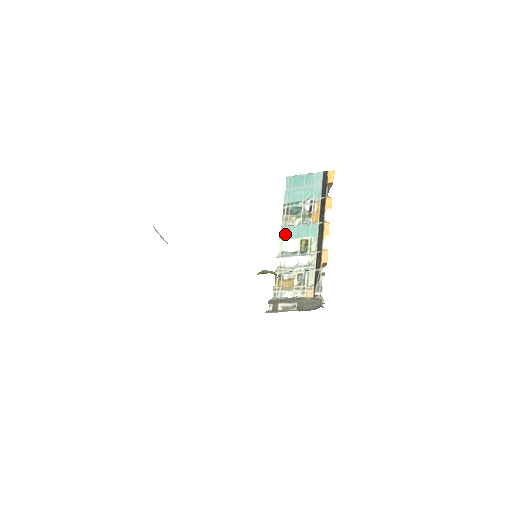
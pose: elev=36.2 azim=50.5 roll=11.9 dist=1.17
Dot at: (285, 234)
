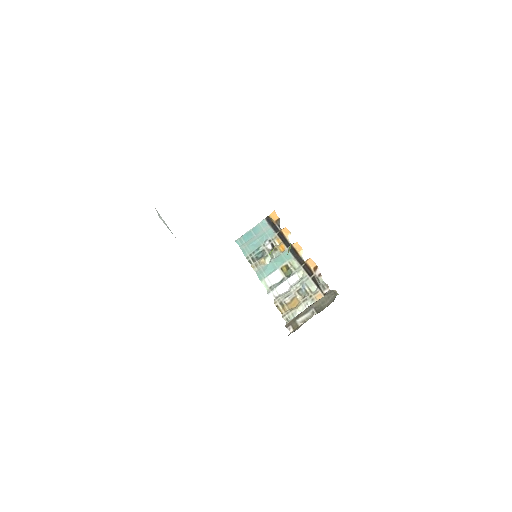
Dot at: (263, 274)
